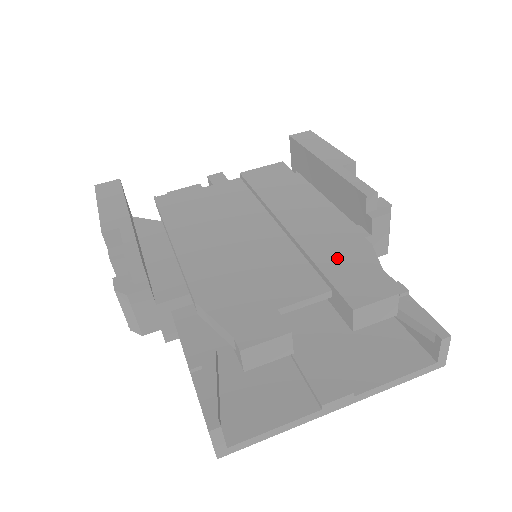
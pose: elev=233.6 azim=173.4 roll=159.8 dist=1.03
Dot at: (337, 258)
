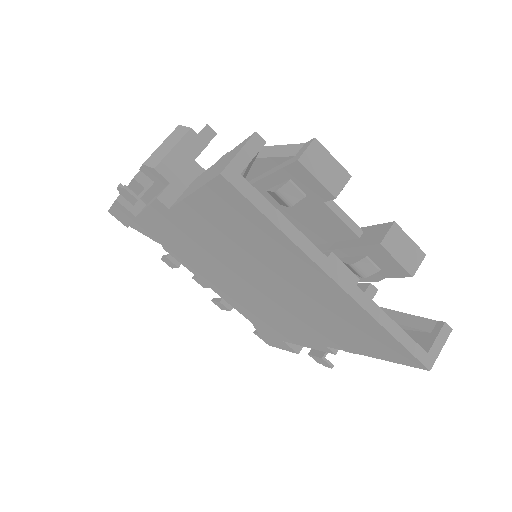
Dot at: occluded
